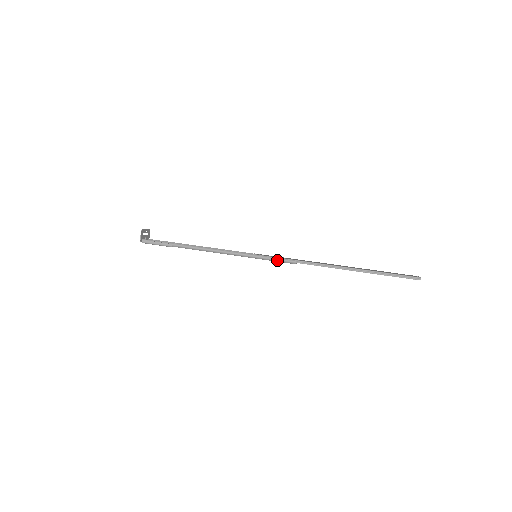
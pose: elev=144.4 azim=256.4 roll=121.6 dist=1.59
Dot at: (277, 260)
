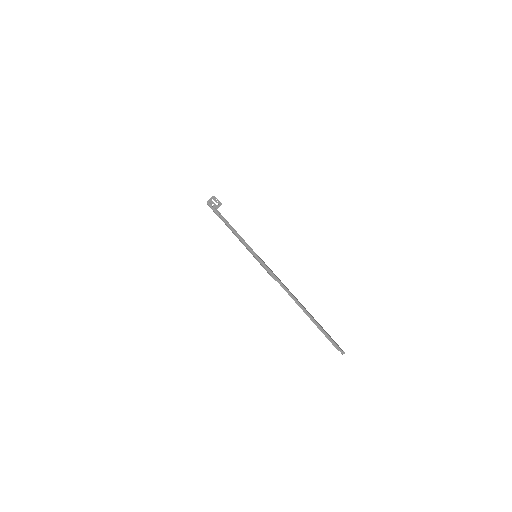
Dot at: (262, 265)
